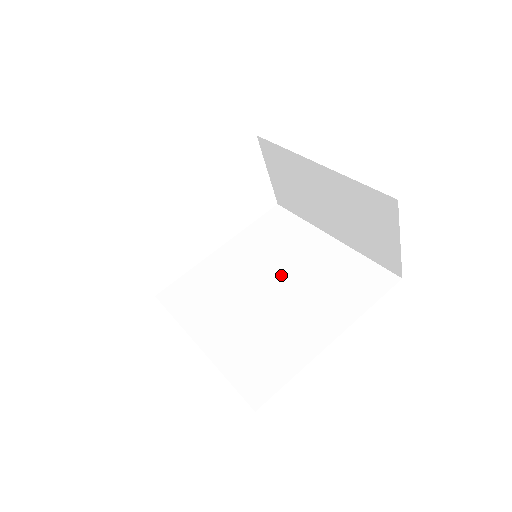
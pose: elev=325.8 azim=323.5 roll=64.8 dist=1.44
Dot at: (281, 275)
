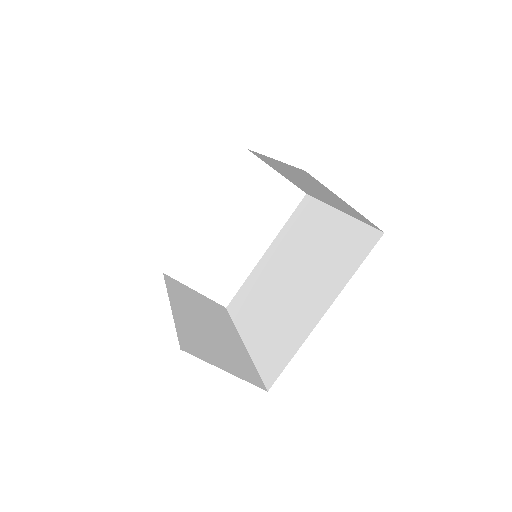
Dot at: (299, 262)
